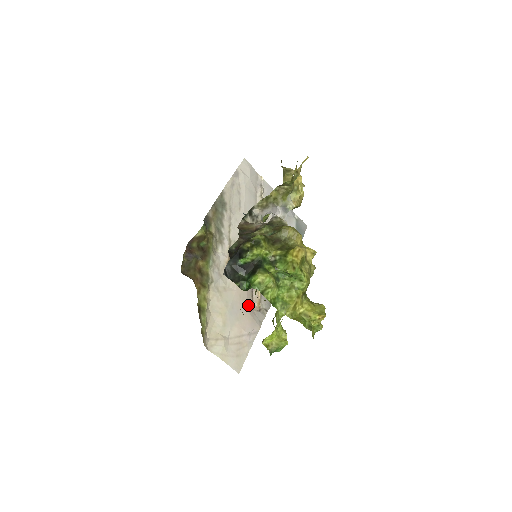
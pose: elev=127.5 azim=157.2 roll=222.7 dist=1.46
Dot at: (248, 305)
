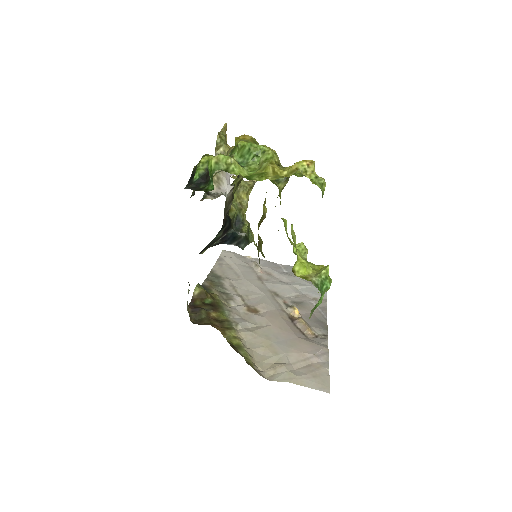
Dot at: (297, 334)
